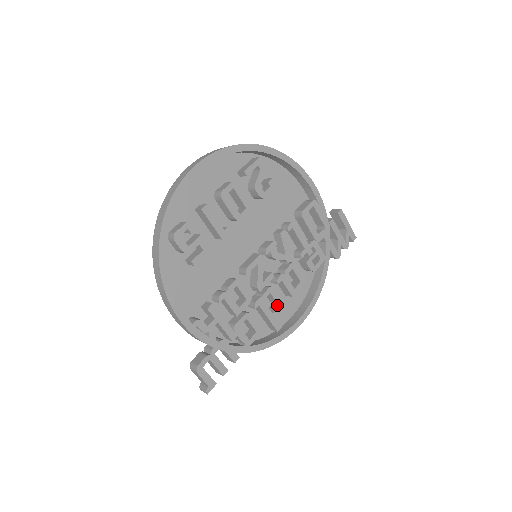
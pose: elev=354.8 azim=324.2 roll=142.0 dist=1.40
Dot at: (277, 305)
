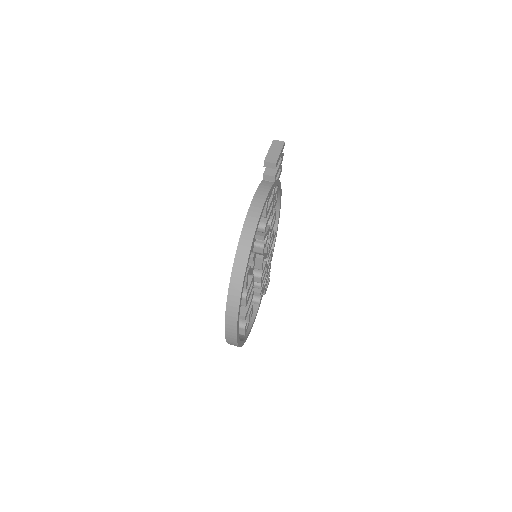
Dot at: occluded
